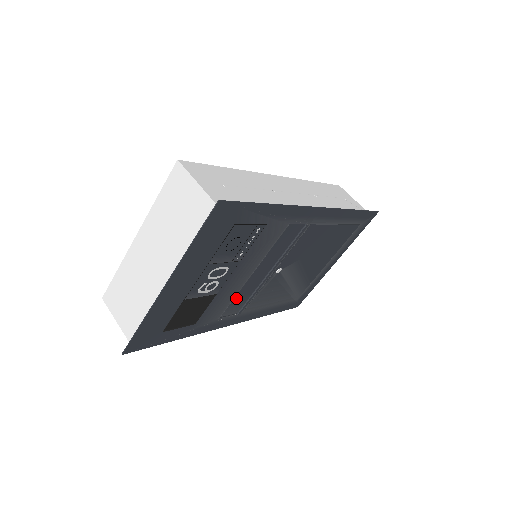
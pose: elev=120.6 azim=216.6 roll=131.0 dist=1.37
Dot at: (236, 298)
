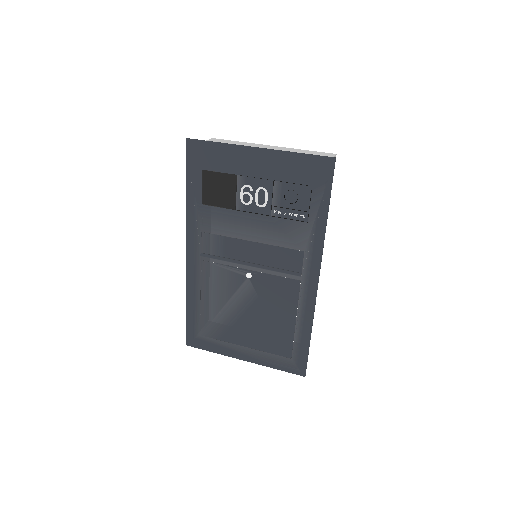
Dot at: (224, 239)
